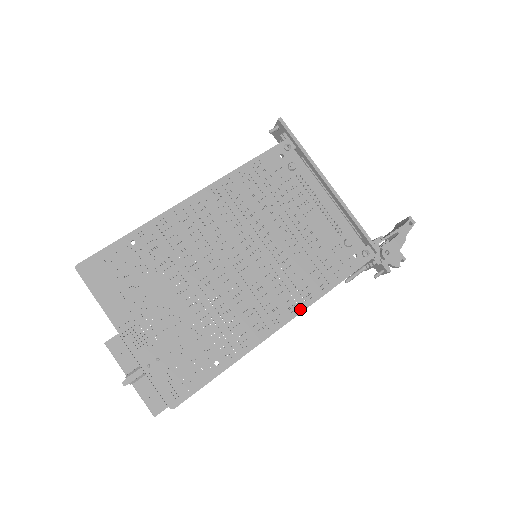
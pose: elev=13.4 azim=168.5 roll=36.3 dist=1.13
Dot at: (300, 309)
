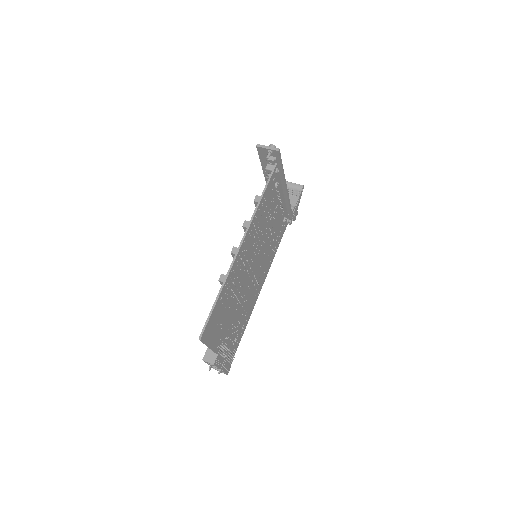
Dot at: (267, 273)
